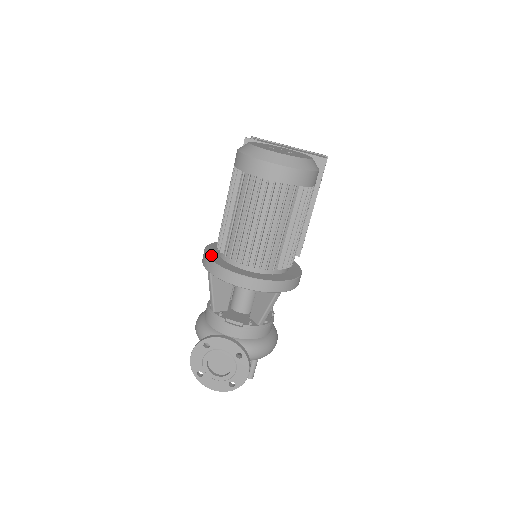
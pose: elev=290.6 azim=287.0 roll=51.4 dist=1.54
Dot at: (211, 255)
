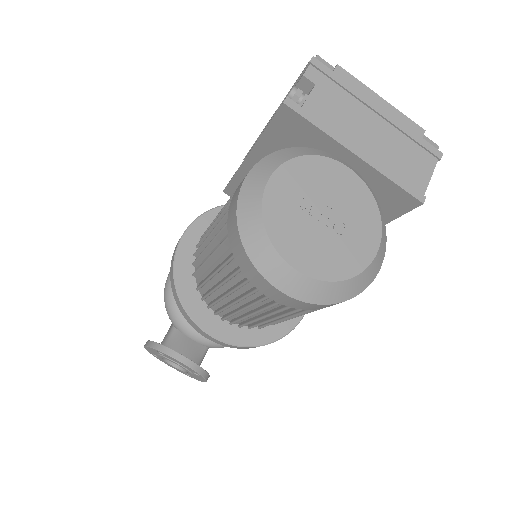
Dot at: (181, 270)
